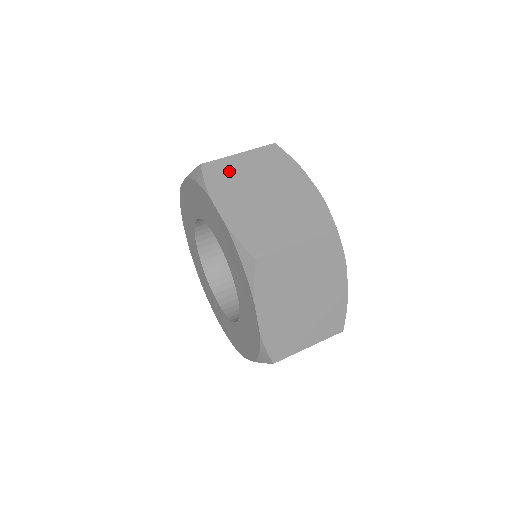
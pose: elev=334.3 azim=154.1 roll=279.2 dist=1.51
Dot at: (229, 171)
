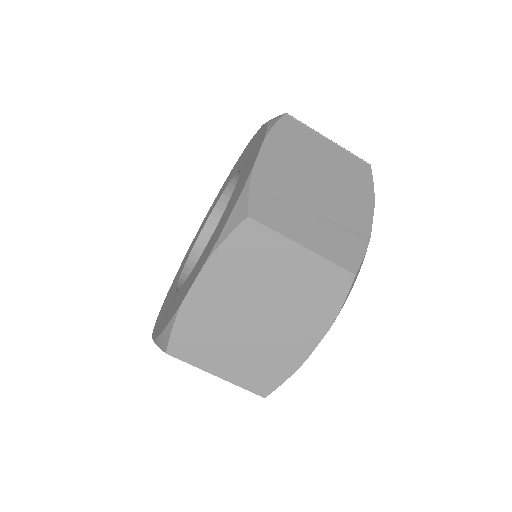
Dot at: (263, 256)
